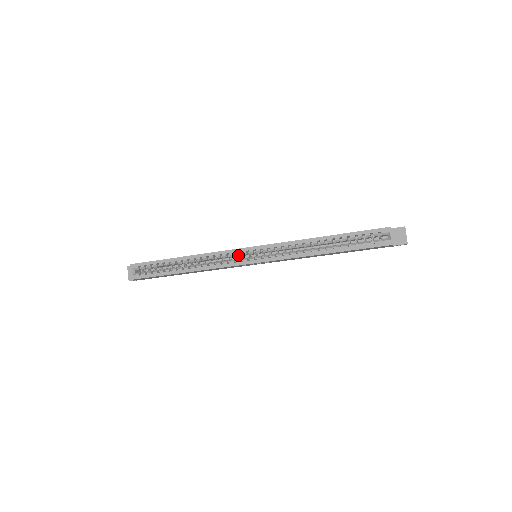
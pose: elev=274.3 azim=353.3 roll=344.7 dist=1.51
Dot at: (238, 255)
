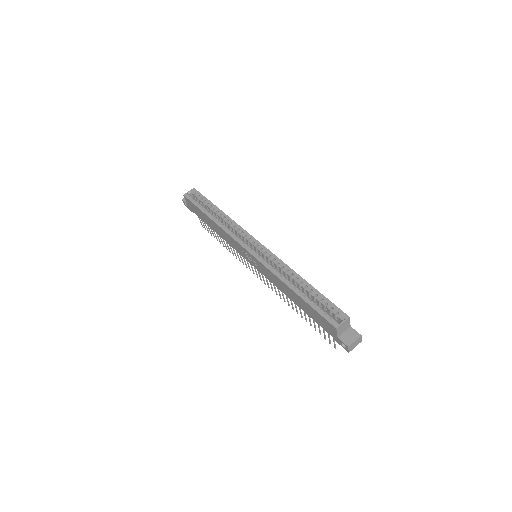
Dot at: (247, 239)
